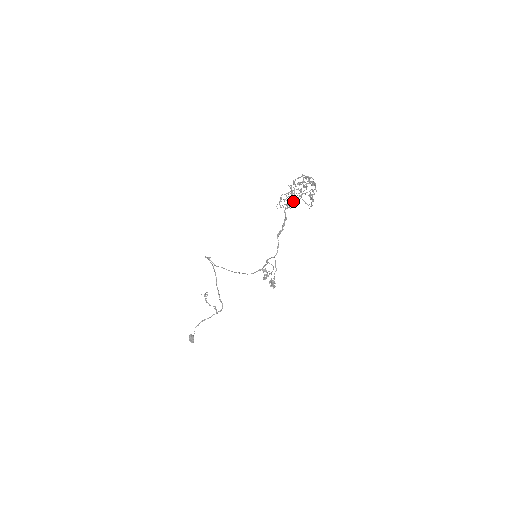
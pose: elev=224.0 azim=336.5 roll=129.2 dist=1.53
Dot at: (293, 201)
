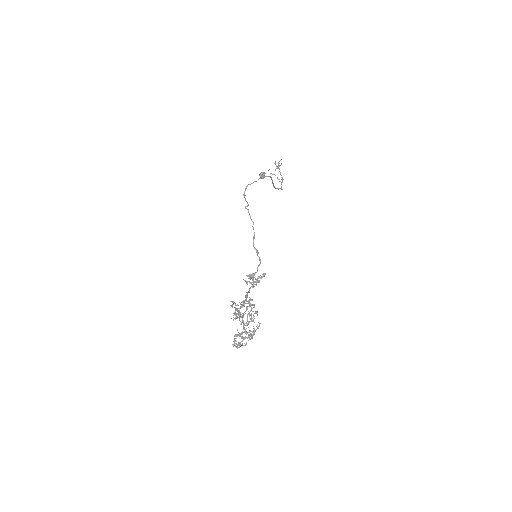
Dot at: occluded
